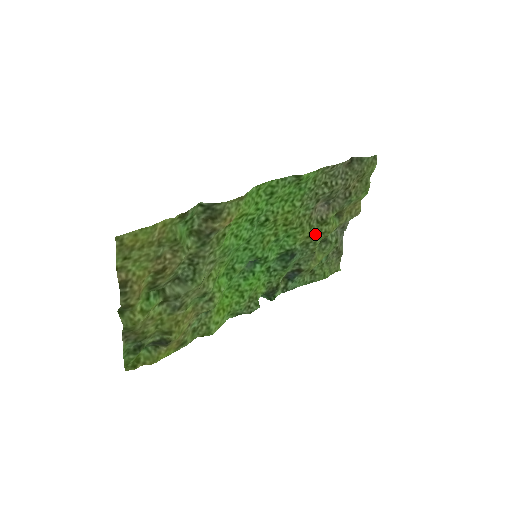
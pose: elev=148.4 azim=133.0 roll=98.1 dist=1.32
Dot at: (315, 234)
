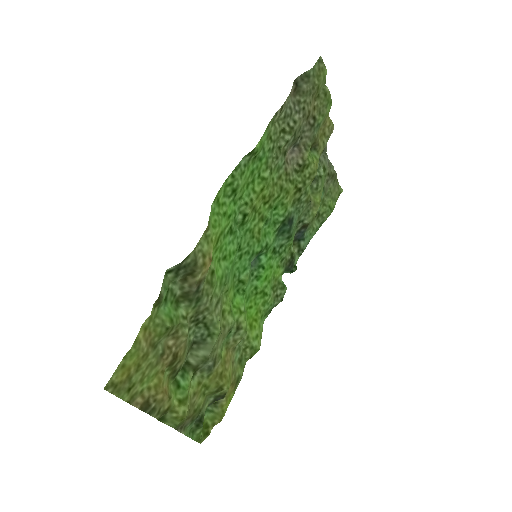
Dot at: (301, 185)
